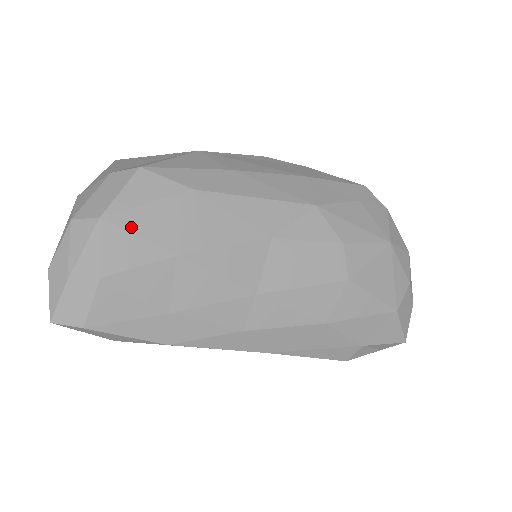
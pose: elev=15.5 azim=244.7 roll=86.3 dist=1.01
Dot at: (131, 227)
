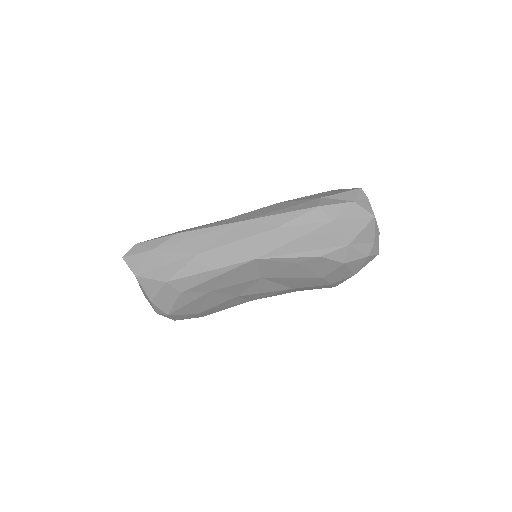
Dot at: occluded
